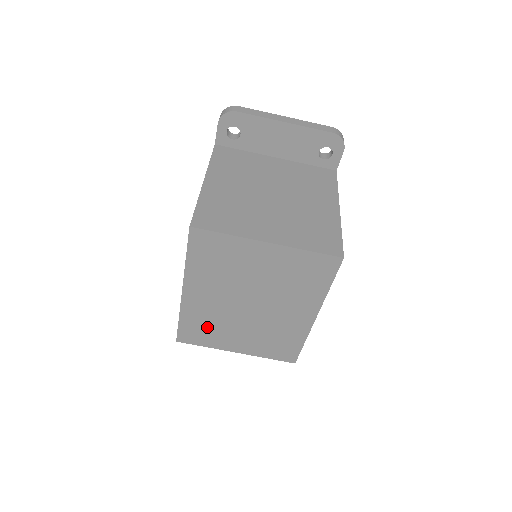
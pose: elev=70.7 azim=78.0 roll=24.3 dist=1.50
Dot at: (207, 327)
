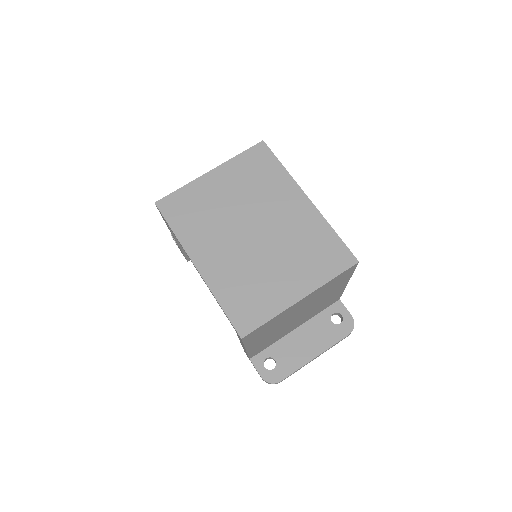
Dot at: (248, 290)
